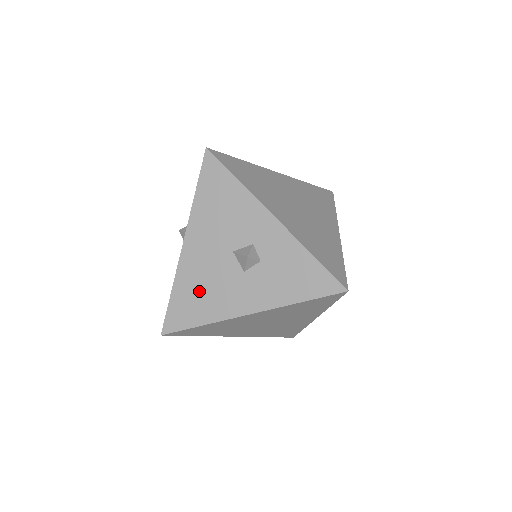
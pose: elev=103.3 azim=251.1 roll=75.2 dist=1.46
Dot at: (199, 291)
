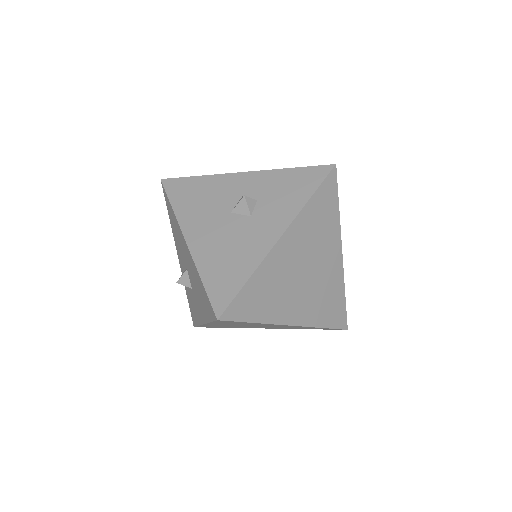
Dot at: (225, 258)
